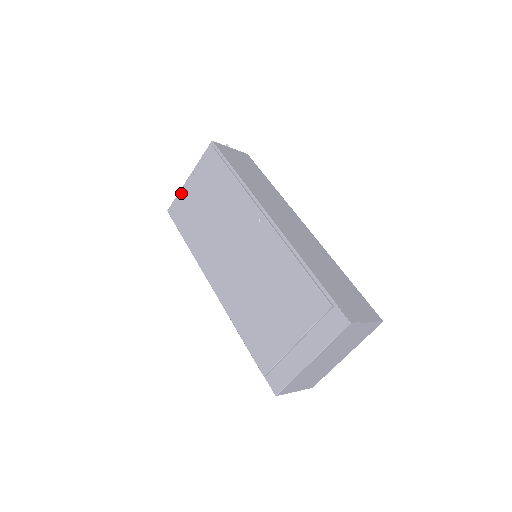
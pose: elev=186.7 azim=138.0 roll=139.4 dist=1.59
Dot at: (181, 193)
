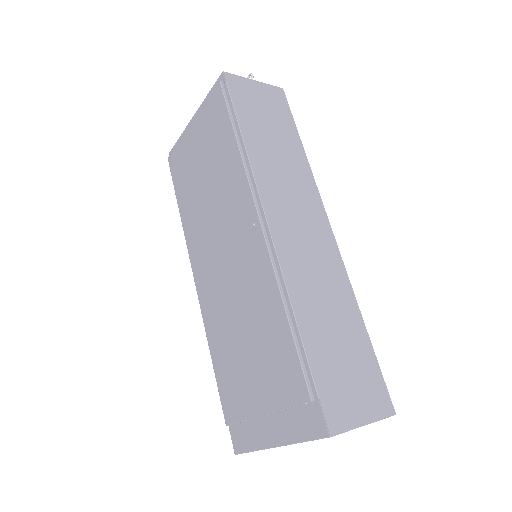
Dot at: (182, 138)
